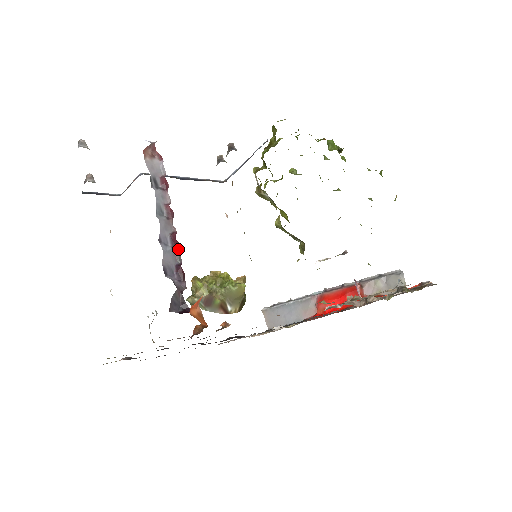
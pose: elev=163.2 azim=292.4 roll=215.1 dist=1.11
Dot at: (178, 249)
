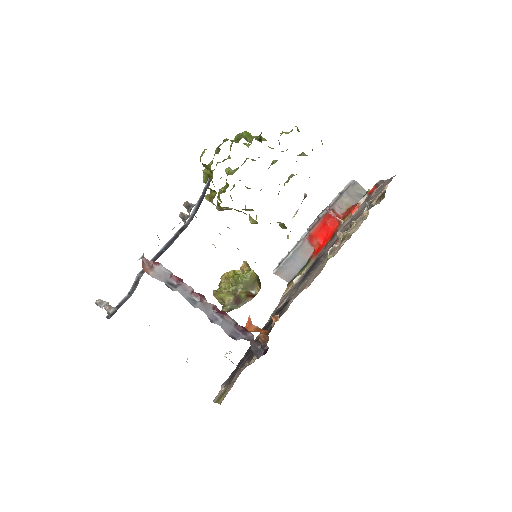
Dot at: (226, 316)
